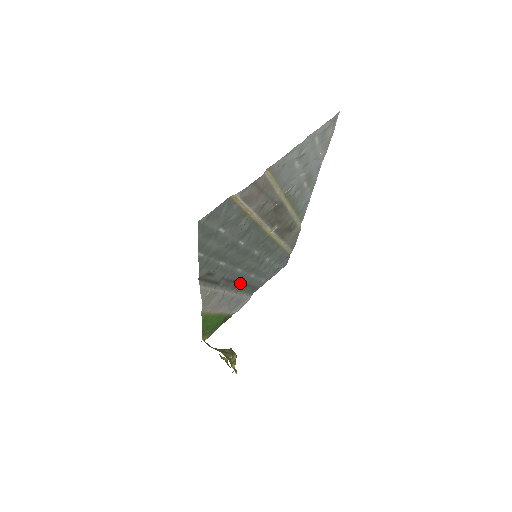
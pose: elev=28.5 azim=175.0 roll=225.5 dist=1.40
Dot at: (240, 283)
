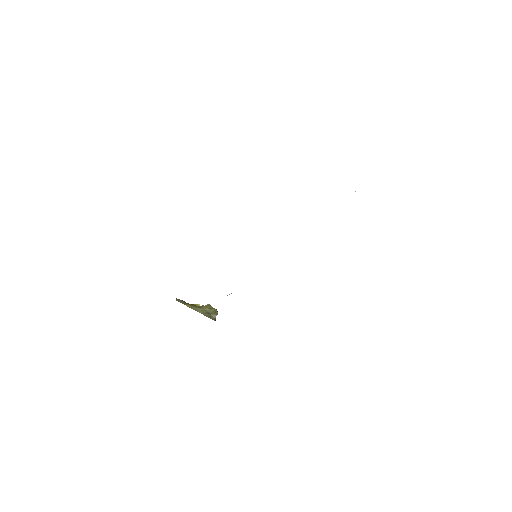
Dot at: occluded
